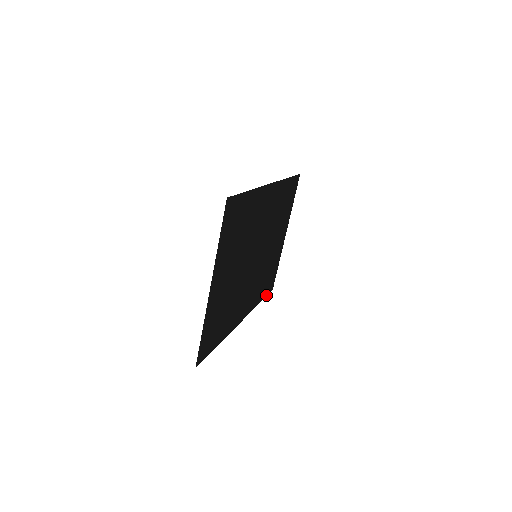
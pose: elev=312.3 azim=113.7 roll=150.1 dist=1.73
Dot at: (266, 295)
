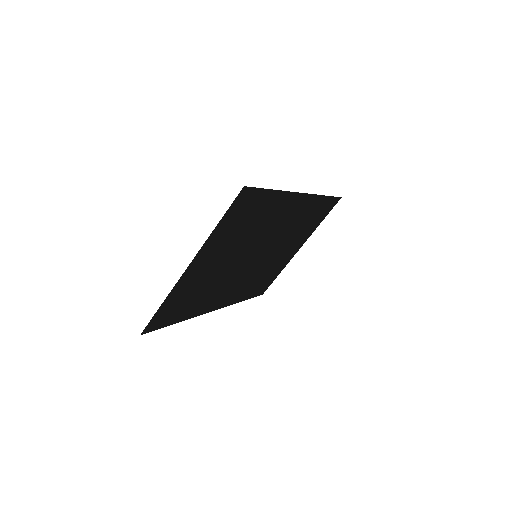
Dot at: (253, 297)
